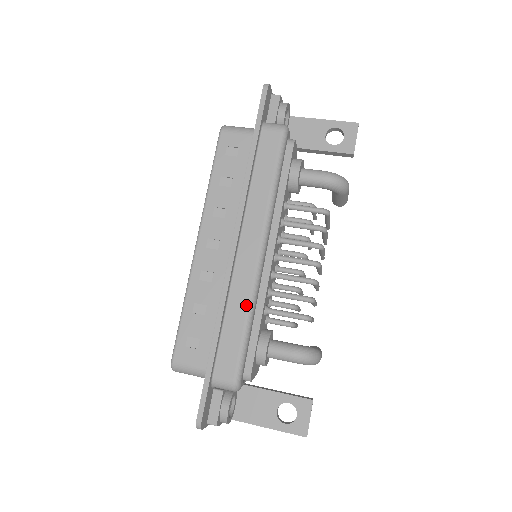
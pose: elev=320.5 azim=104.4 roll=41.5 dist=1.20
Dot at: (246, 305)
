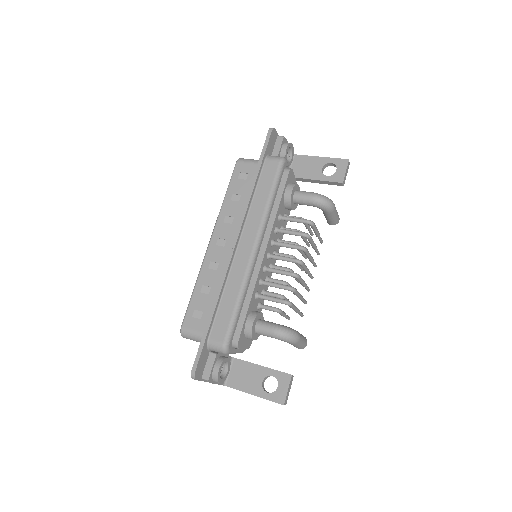
Dot at: (239, 287)
